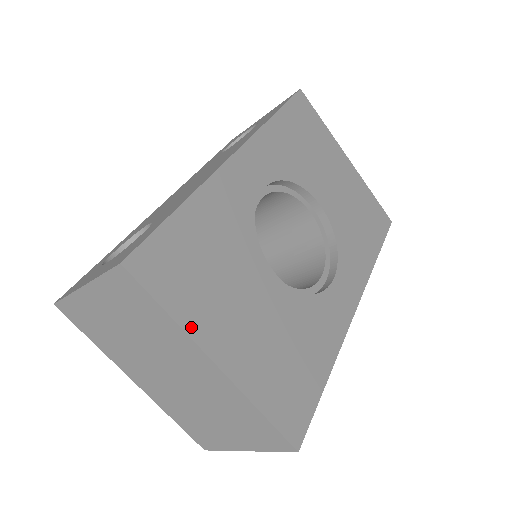
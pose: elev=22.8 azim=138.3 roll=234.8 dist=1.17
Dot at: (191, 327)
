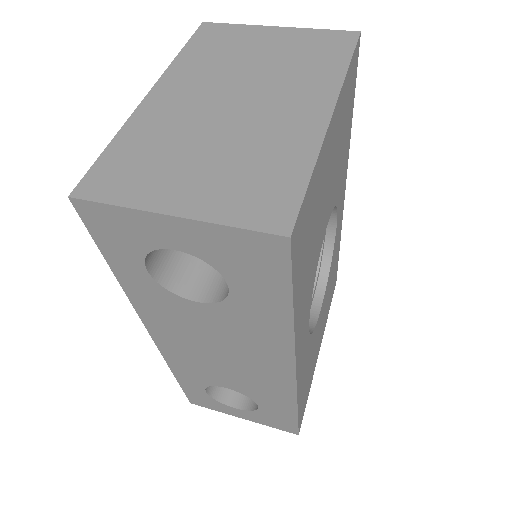
Dot at: occluded
